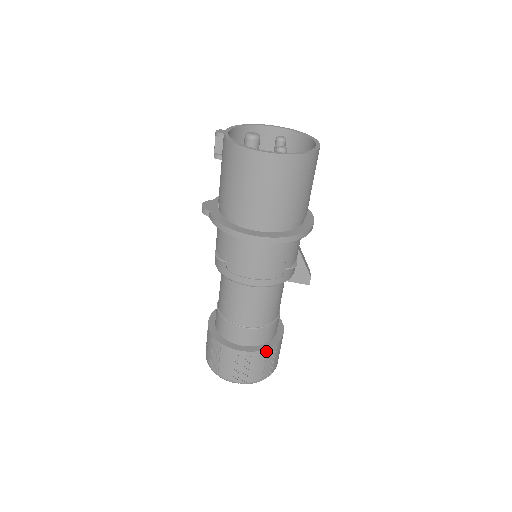
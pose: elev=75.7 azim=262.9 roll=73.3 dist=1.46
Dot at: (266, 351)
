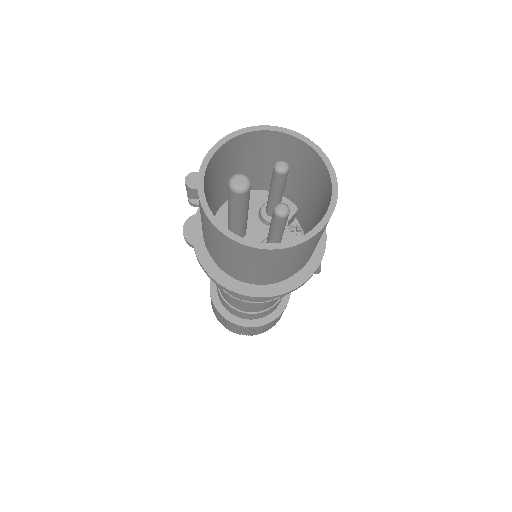
Dot at: (272, 321)
